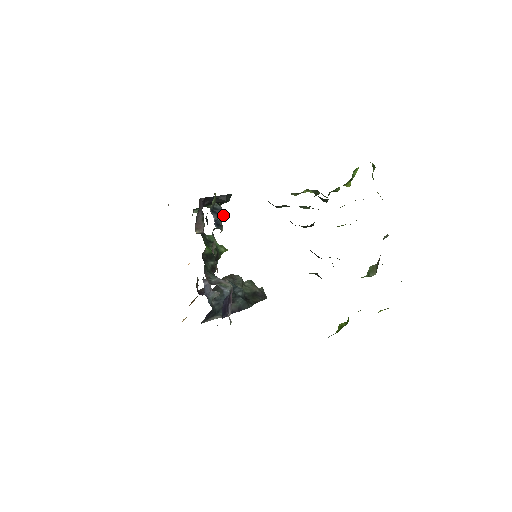
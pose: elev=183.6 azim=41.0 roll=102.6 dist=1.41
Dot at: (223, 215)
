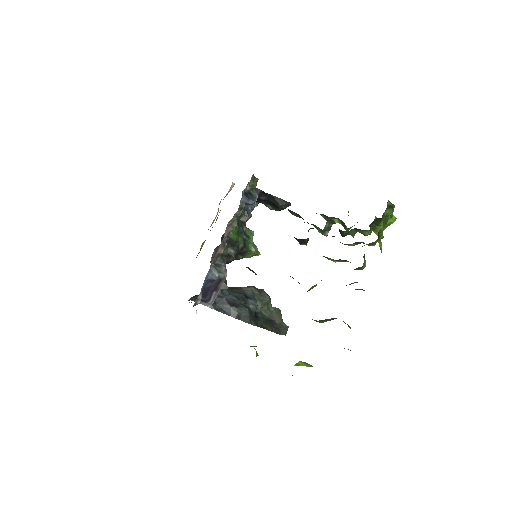
Dot at: (253, 203)
